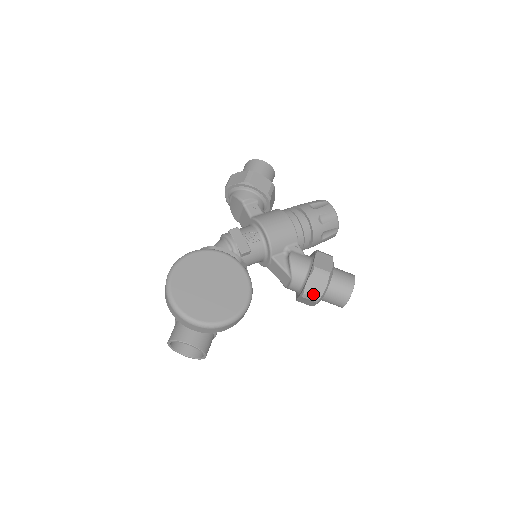
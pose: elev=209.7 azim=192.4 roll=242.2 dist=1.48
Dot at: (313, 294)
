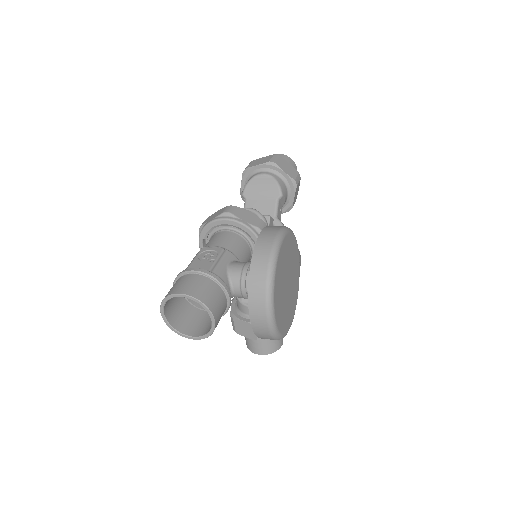
Dot at: occluded
